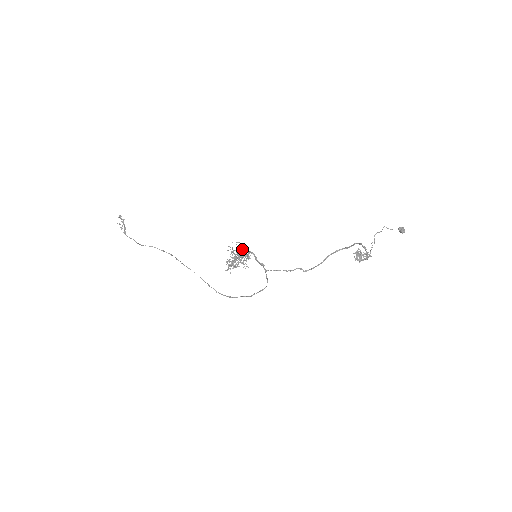
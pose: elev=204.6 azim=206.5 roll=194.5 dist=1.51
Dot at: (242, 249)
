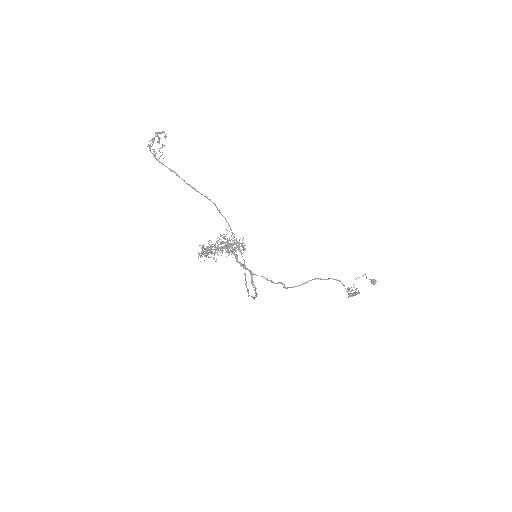
Dot at: (239, 242)
